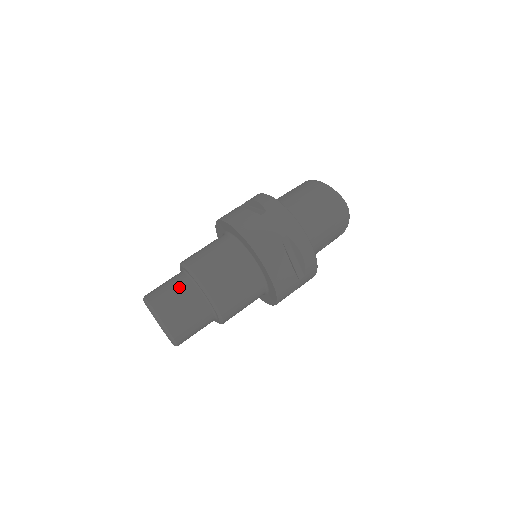
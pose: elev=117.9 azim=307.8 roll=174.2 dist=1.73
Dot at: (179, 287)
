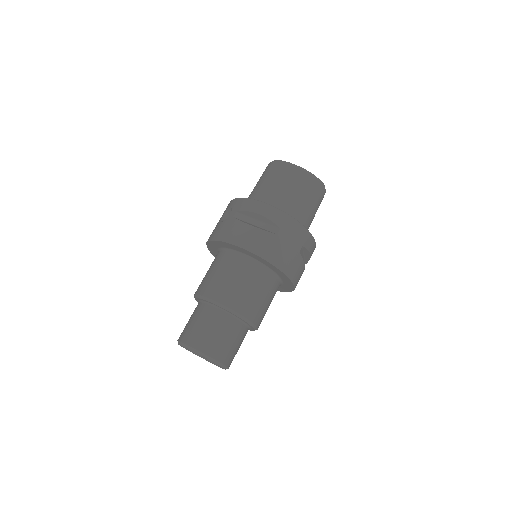
Dot at: (223, 327)
